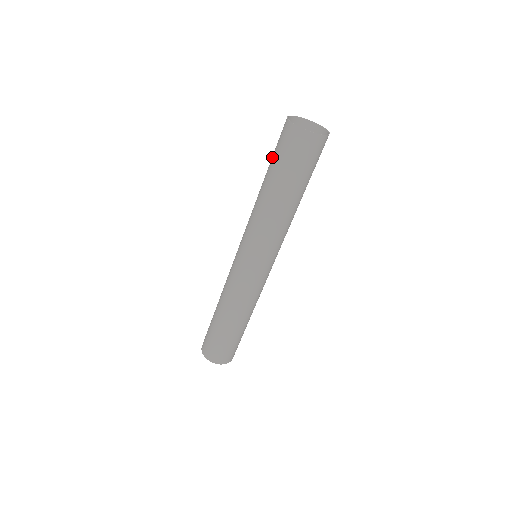
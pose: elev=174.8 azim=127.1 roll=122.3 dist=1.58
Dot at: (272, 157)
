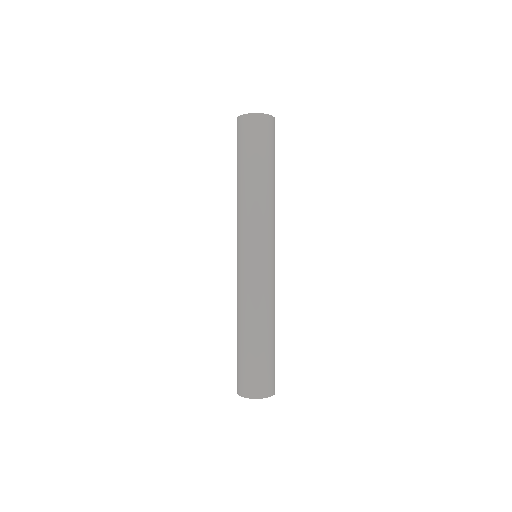
Dot at: occluded
